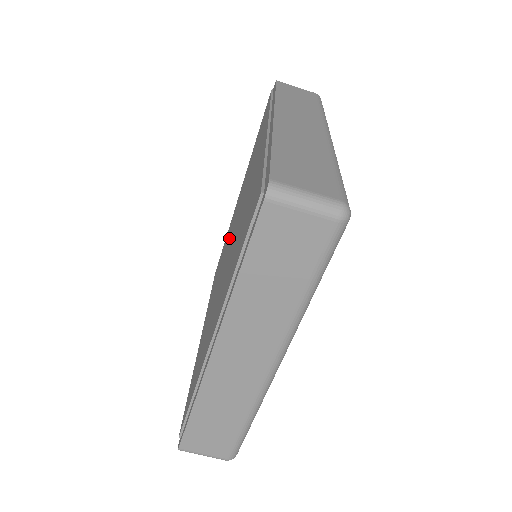
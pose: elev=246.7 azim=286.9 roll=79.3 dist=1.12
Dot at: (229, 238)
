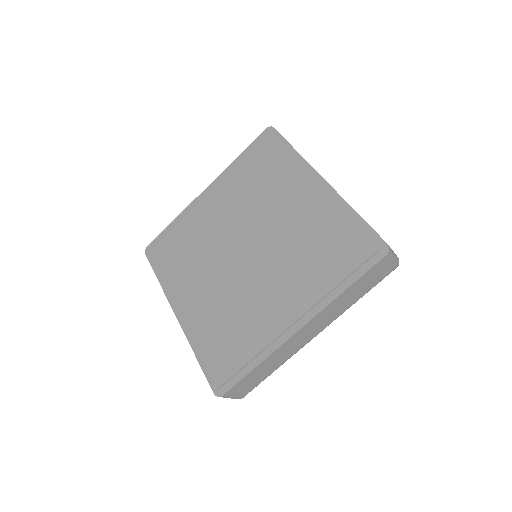
Dot at: (222, 235)
